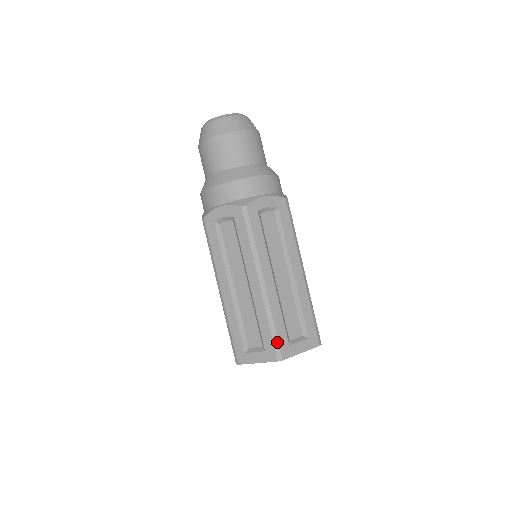
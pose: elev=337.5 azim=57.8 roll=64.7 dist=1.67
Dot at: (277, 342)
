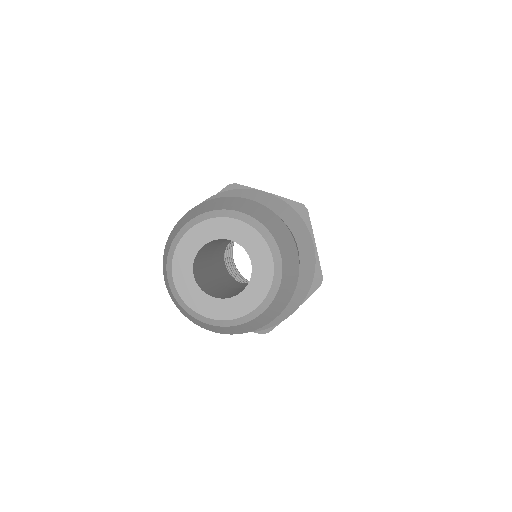
Dot at: occluded
